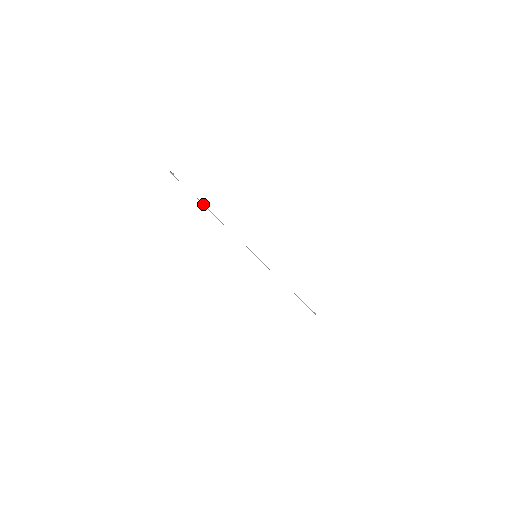
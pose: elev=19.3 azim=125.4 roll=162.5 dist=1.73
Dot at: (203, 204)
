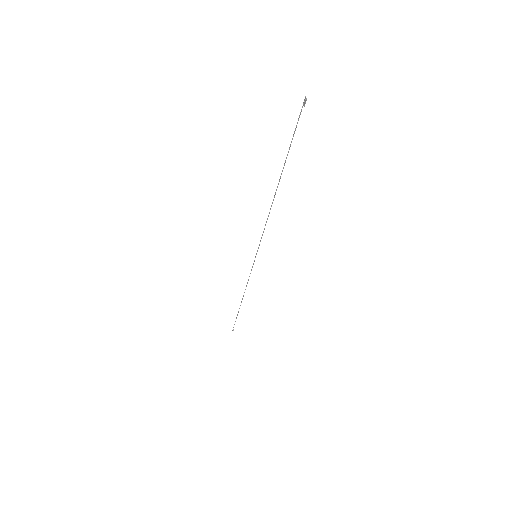
Dot at: (283, 168)
